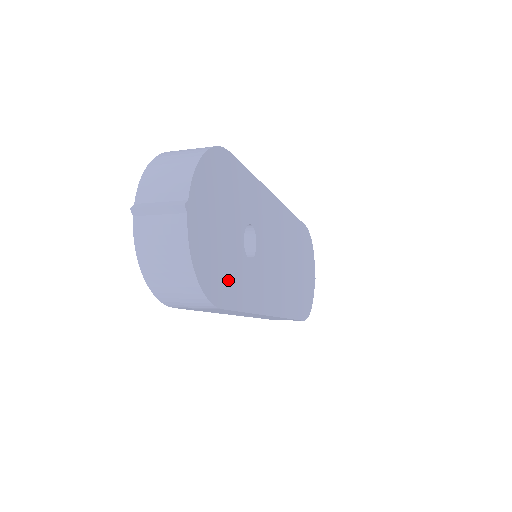
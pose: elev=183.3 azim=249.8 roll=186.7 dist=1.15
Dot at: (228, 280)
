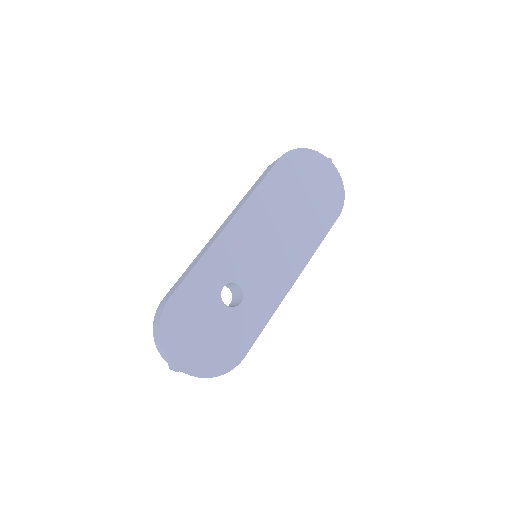
Dot at: (236, 340)
